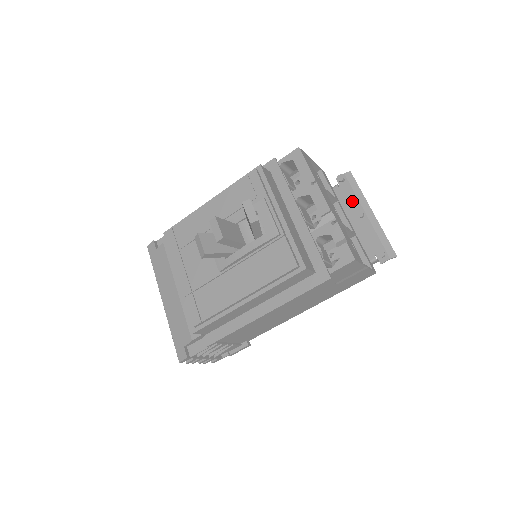
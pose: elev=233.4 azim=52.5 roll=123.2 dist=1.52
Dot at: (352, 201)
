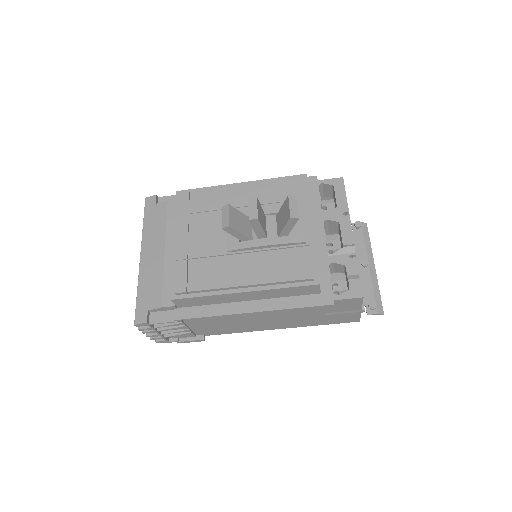
Dot at: (360, 249)
